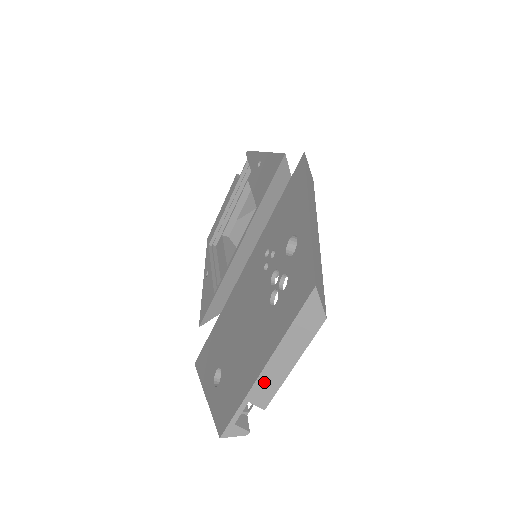
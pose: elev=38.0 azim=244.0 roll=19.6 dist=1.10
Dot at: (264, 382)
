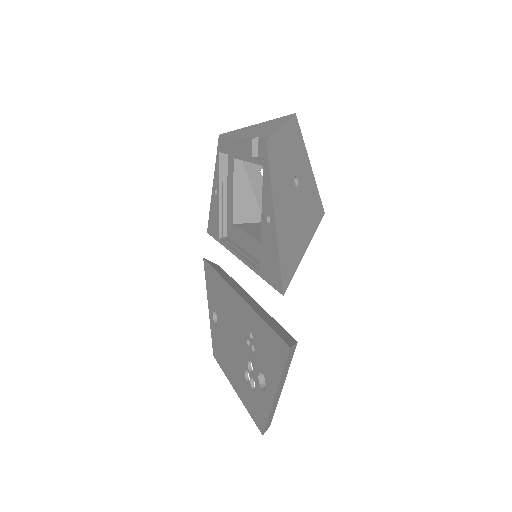
Dot at: occluded
